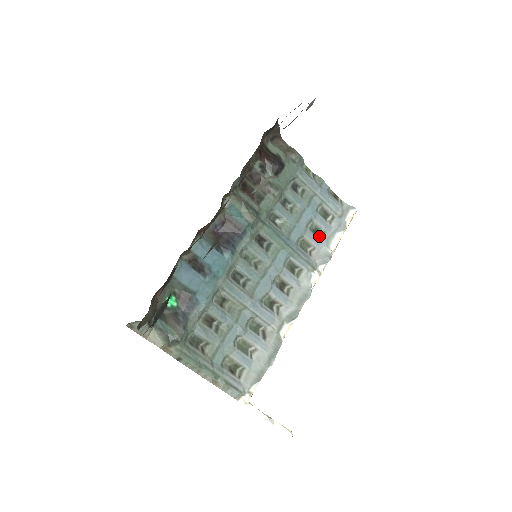
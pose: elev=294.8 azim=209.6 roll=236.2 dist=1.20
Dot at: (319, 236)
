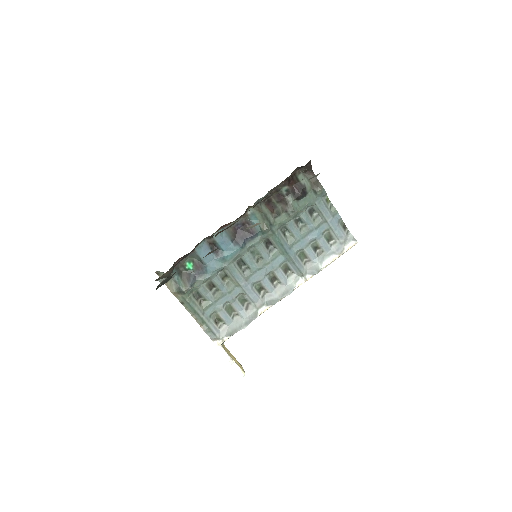
Dot at: (318, 252)
